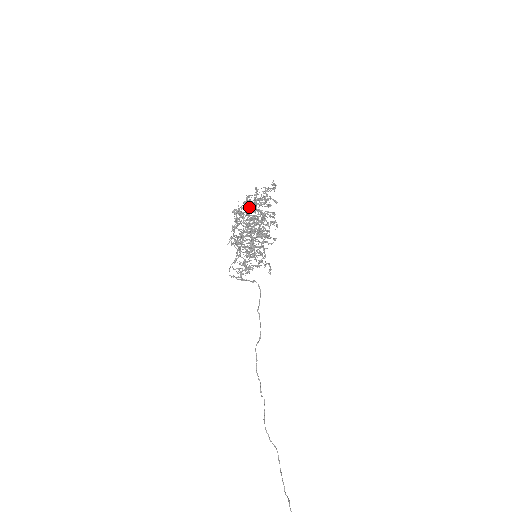
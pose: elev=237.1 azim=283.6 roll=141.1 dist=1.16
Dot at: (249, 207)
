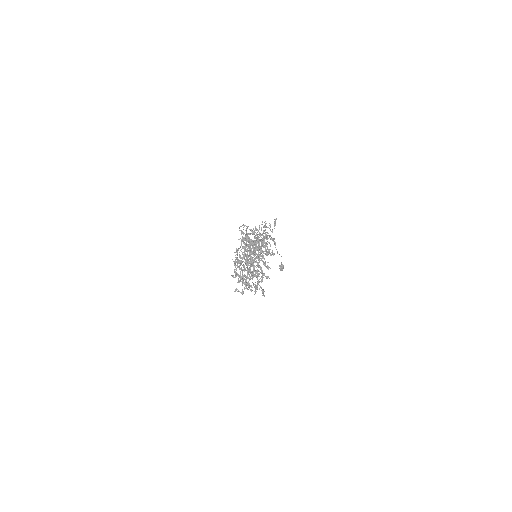
Dot at: occluded
